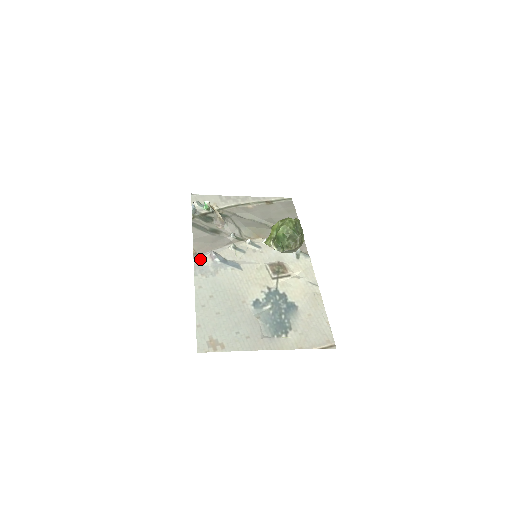
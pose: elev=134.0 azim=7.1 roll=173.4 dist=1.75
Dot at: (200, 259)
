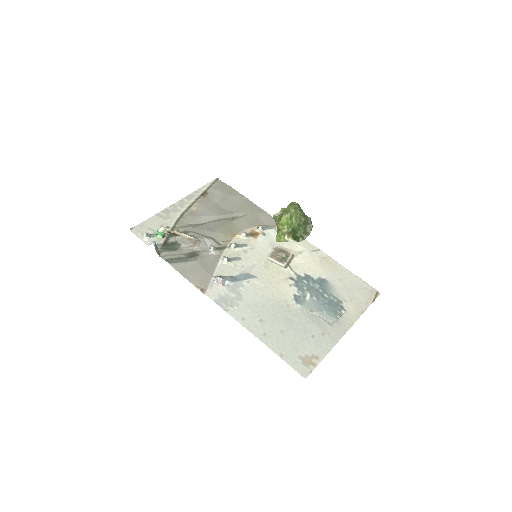
Dot at: (213, 292)
